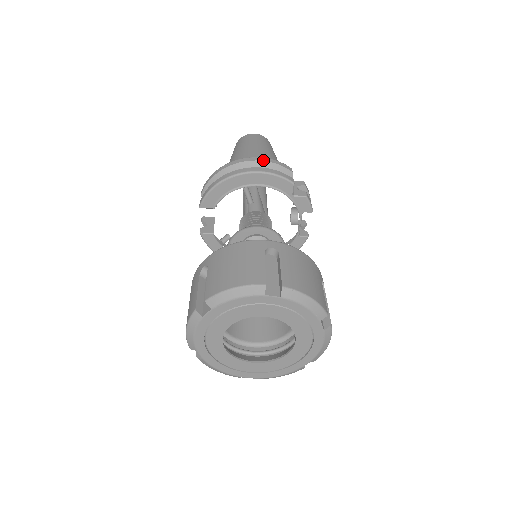
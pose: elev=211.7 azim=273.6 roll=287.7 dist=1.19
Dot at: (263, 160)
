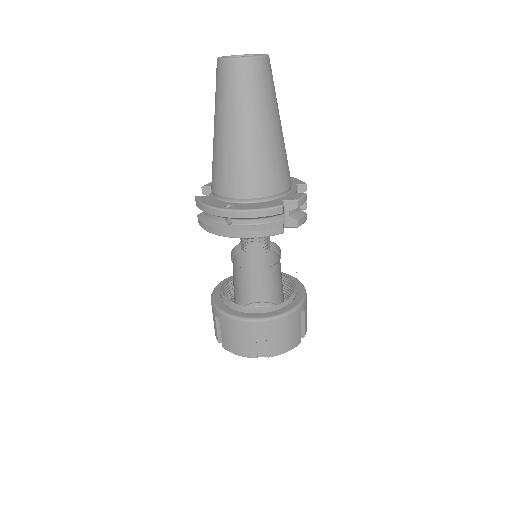
Dot at: (250, 217)
